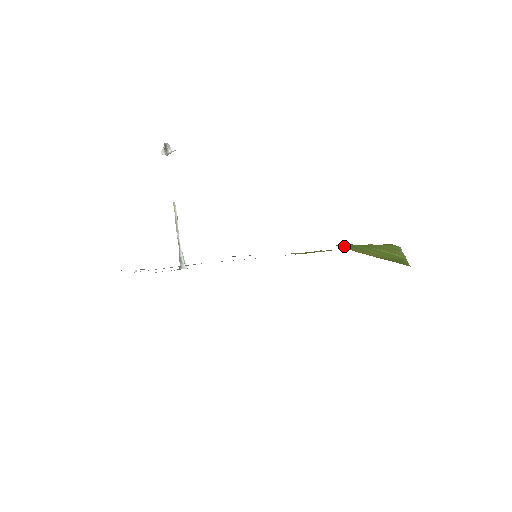
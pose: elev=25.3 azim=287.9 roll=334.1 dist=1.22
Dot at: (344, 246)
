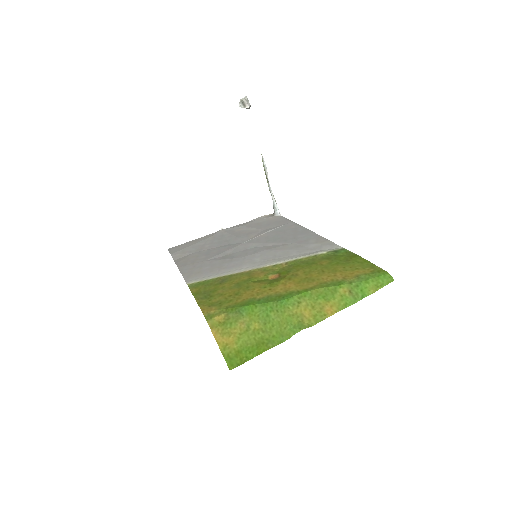
Dot at: (227, 313)
